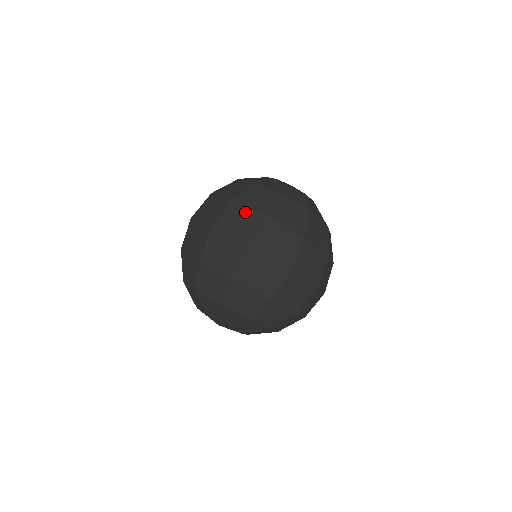
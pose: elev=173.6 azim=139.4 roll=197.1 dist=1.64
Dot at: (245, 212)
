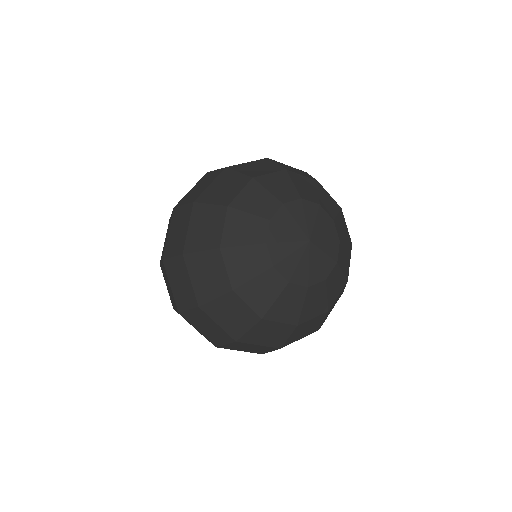
Dot at: (186, 280)
